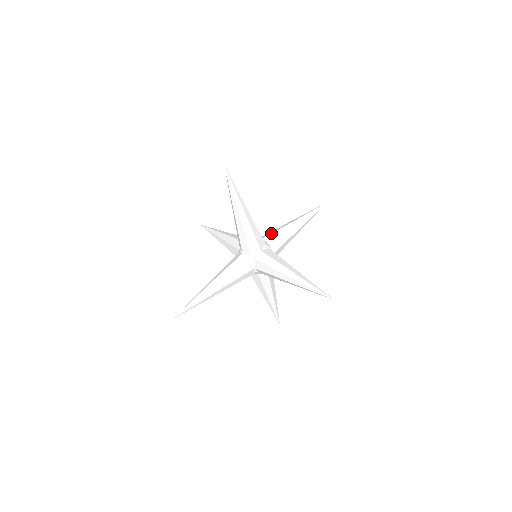
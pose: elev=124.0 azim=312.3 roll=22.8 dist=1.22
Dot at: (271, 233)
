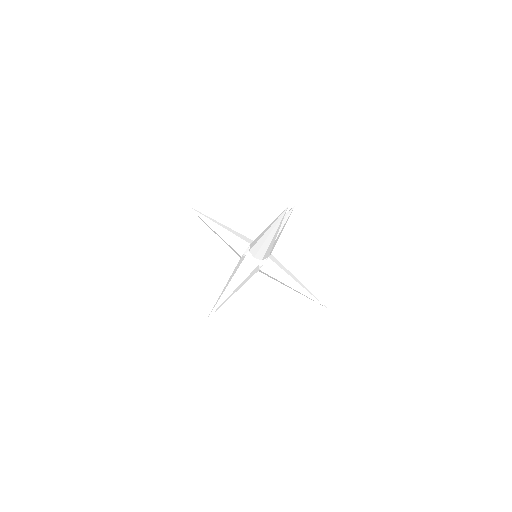
Dot at: occluded
